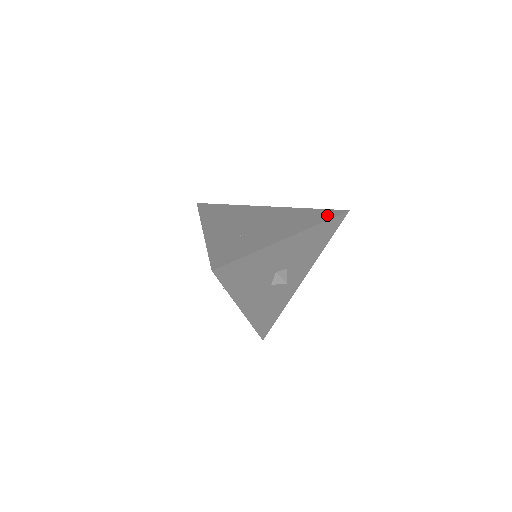
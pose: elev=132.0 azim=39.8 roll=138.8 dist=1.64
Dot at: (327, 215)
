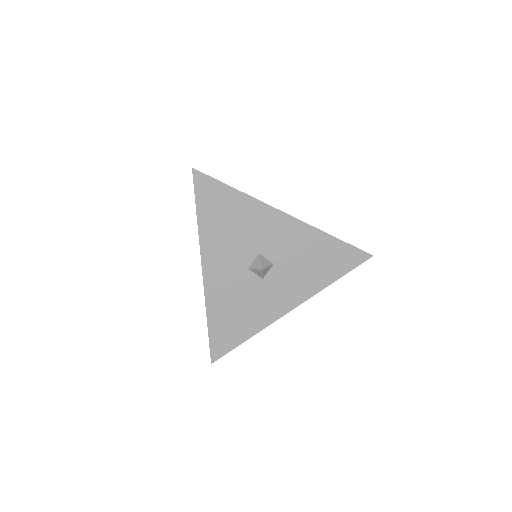
Dot at: occluded
